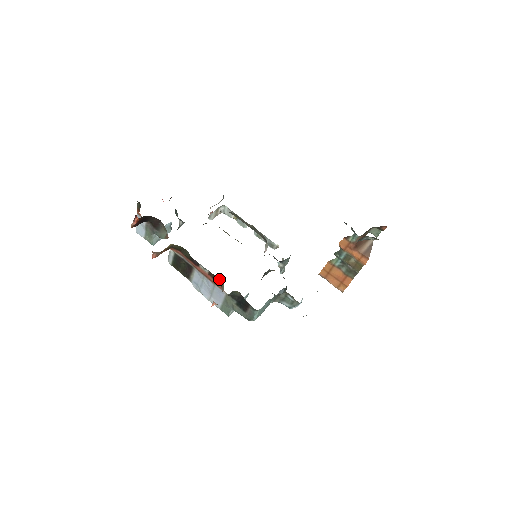
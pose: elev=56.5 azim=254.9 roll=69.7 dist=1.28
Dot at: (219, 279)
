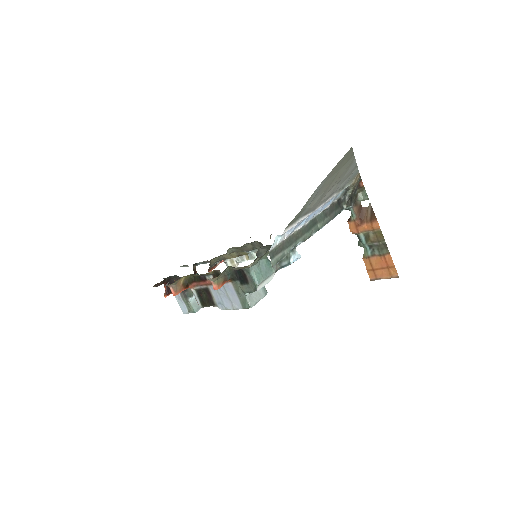
Dot at: (217, 271)
